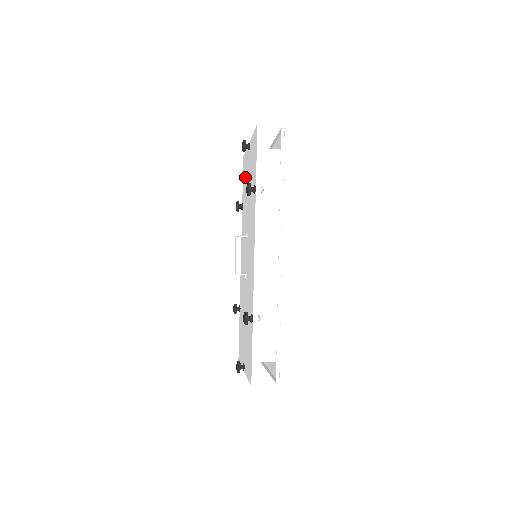
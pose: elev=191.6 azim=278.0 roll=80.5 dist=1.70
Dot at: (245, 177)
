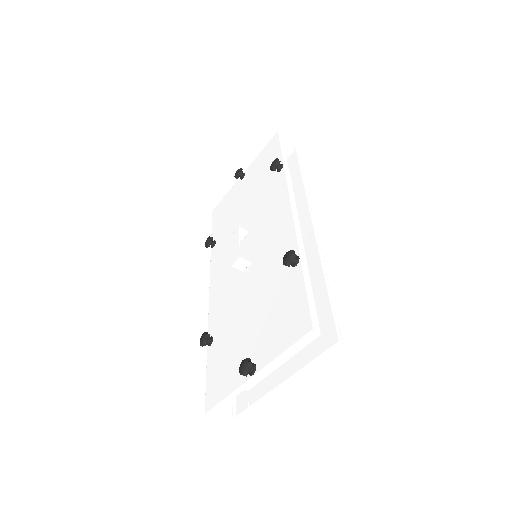
Dot at: (226, 211)
